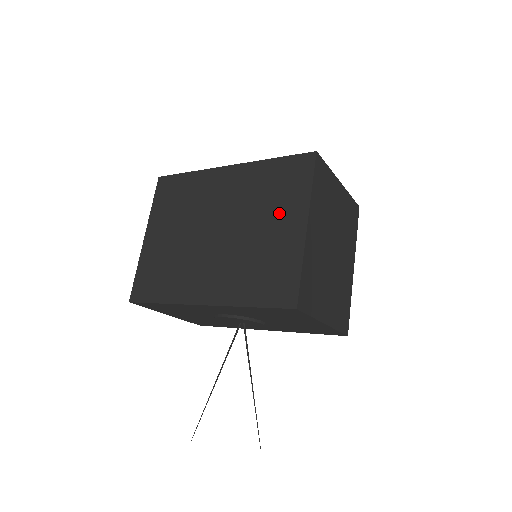
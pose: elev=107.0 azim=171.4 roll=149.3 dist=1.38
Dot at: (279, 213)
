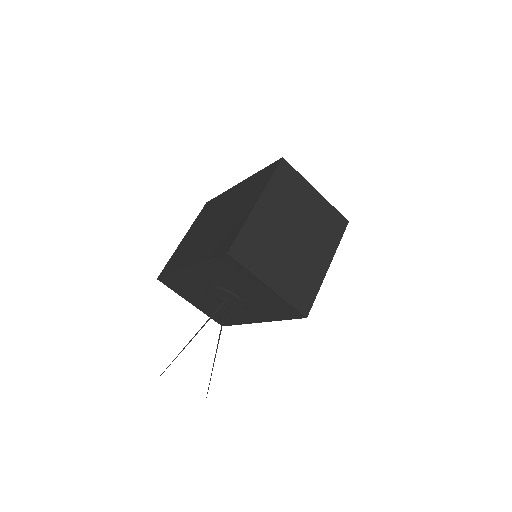
Dot at: (248, 200)
